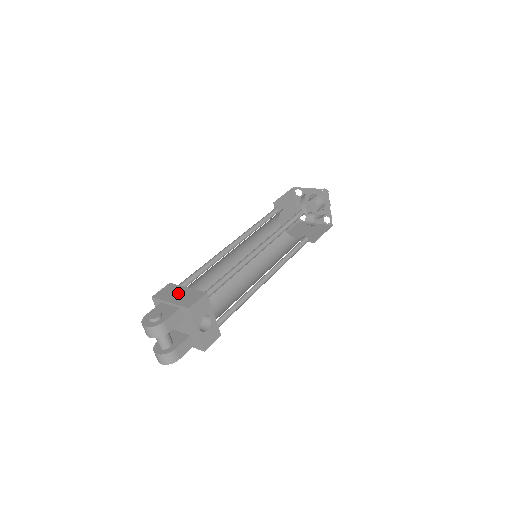
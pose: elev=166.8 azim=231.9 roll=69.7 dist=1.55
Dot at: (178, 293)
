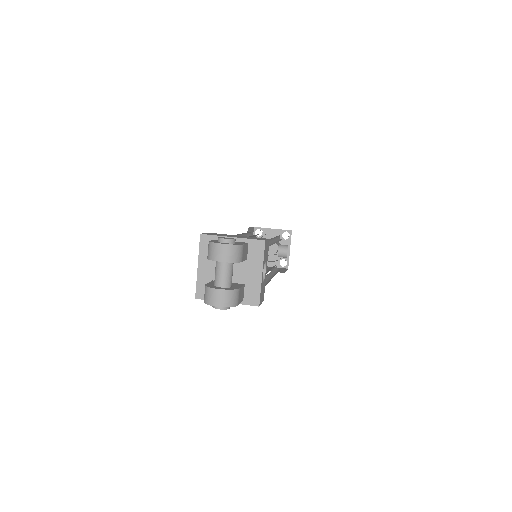
Dot at: occluded
